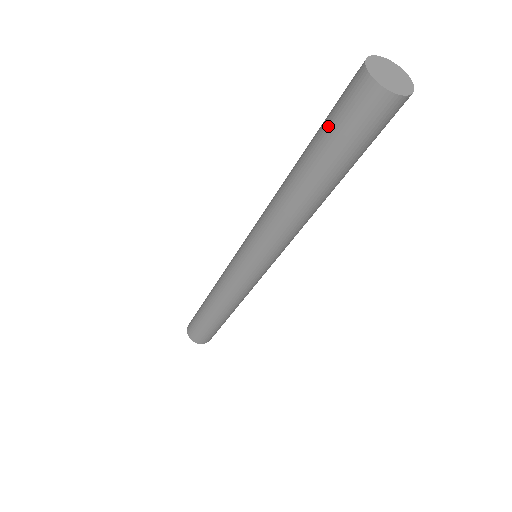
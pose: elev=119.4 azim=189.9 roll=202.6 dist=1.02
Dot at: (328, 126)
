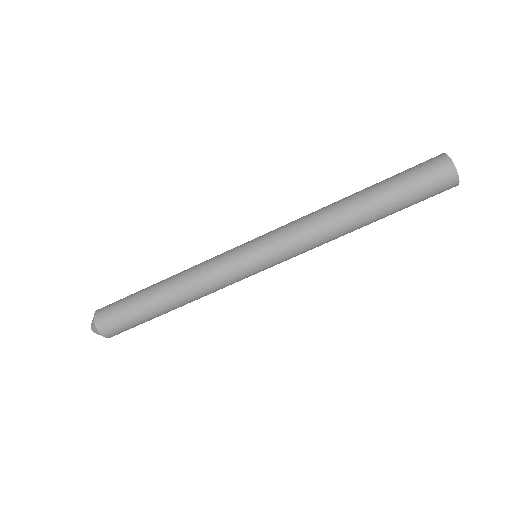
Dot at: (407, 180)
